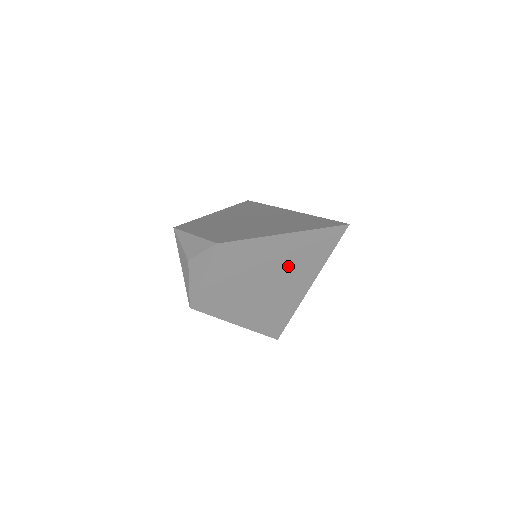
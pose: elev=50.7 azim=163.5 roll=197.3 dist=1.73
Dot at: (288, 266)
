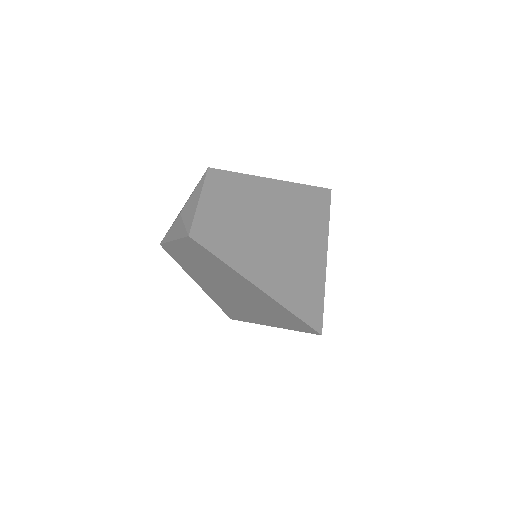
Dot at: (252, 300)
